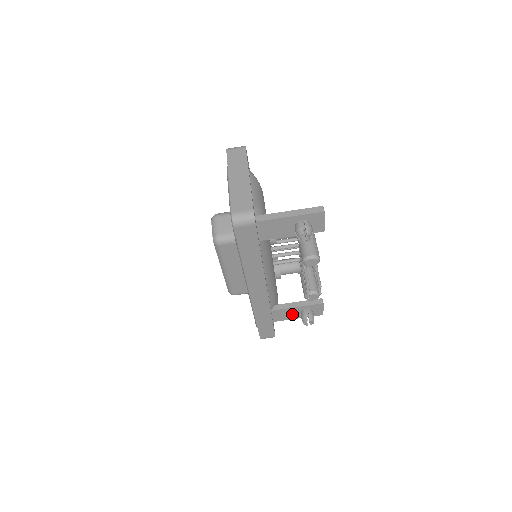
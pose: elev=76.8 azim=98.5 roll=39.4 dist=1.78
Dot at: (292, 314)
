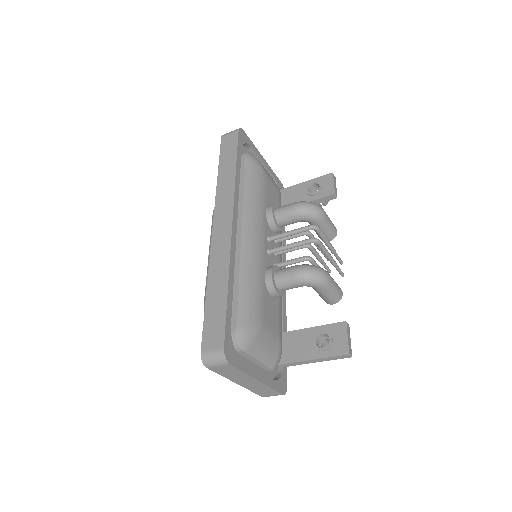
Dot at: occluded
